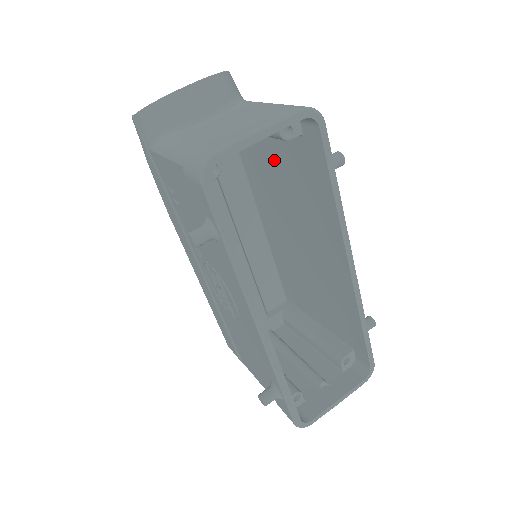
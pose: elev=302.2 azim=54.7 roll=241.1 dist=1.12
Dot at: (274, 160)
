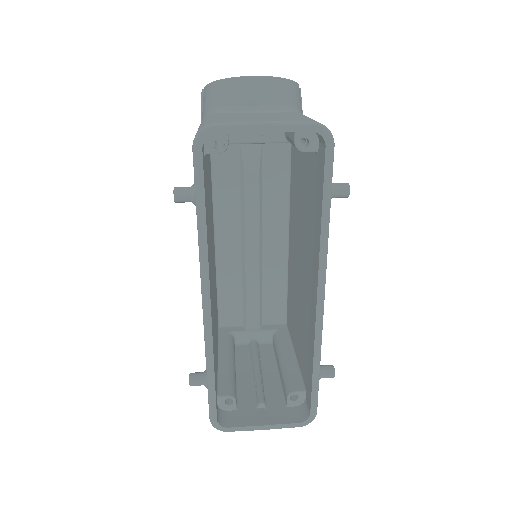
Dot at: (303, 175)
